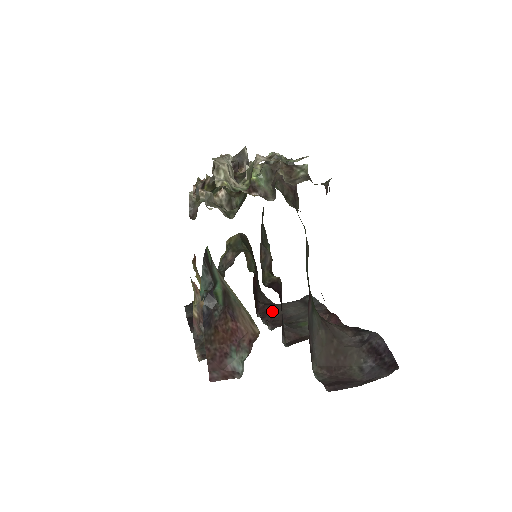
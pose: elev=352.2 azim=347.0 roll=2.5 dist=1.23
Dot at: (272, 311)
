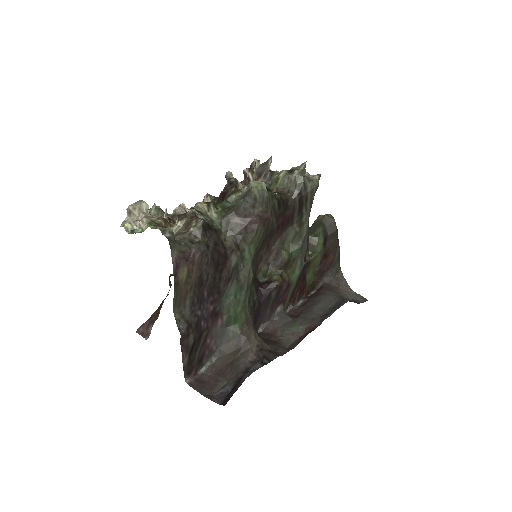
Dot at: (315, 297)
